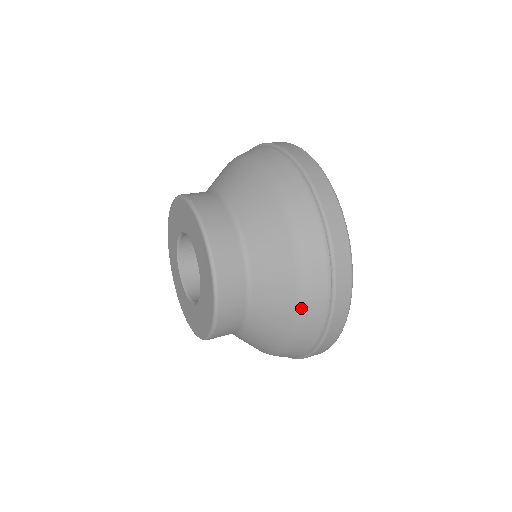
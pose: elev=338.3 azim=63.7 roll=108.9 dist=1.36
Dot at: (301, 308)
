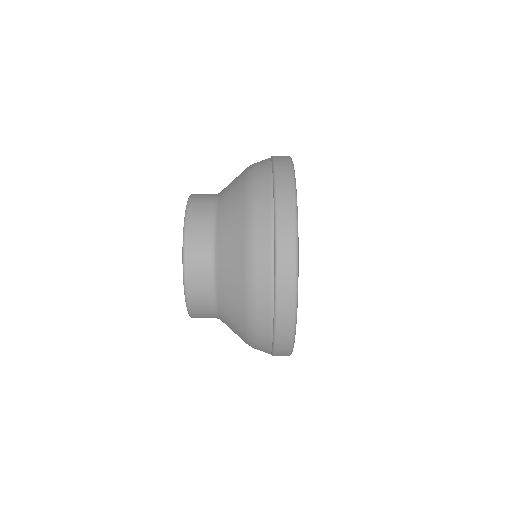
Dot at: (249, 243)
